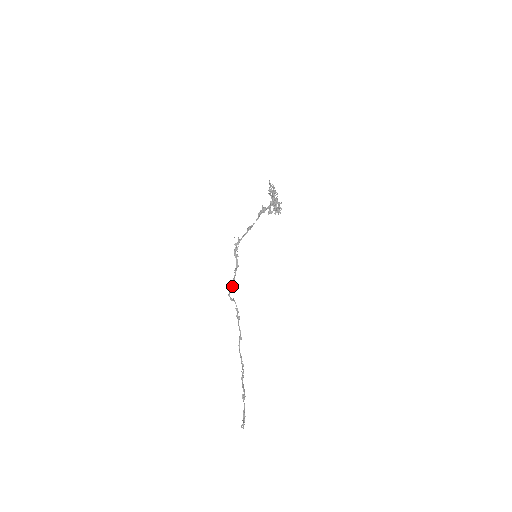
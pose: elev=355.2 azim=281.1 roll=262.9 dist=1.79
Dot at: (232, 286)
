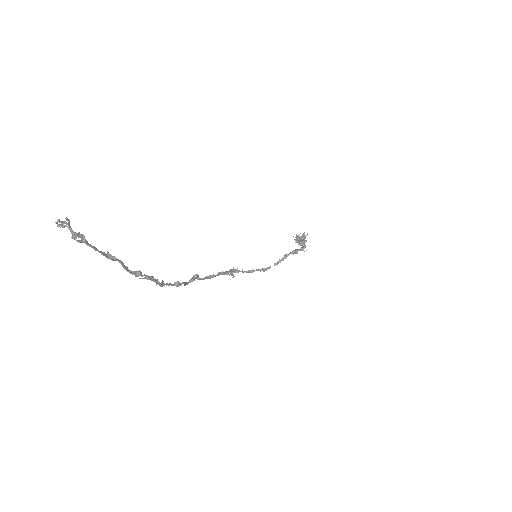
Dot at: (206, 276)
